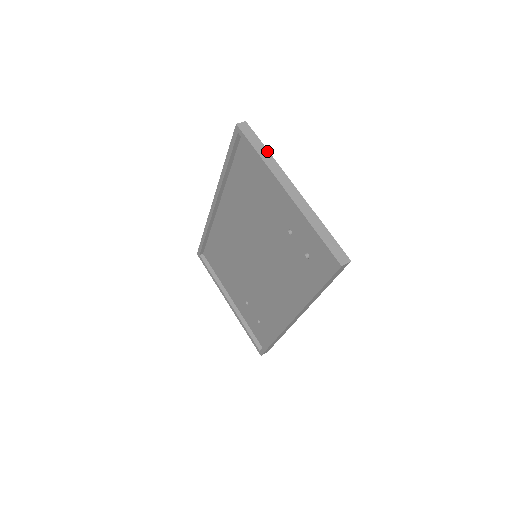
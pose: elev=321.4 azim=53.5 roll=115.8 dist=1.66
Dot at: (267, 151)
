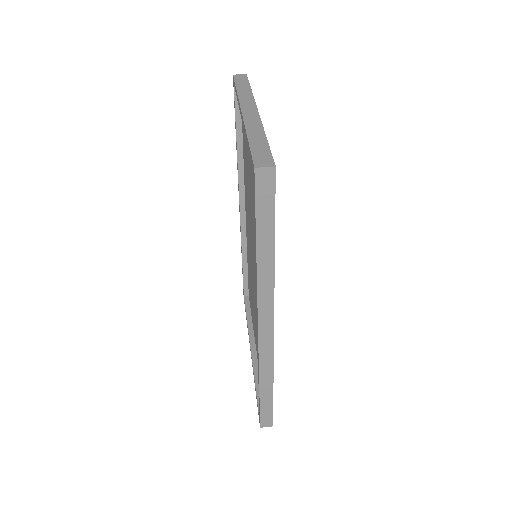
Dot at: (250, 89)
